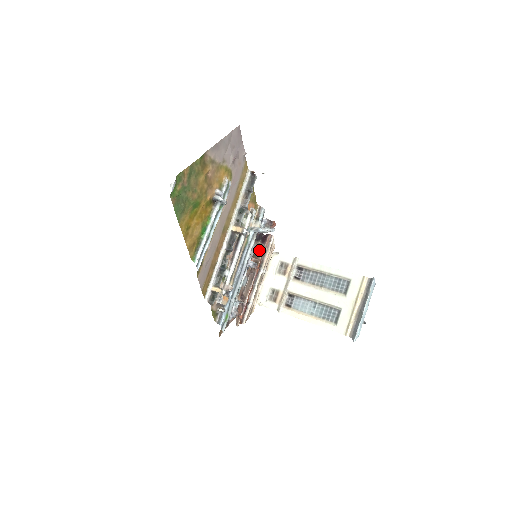
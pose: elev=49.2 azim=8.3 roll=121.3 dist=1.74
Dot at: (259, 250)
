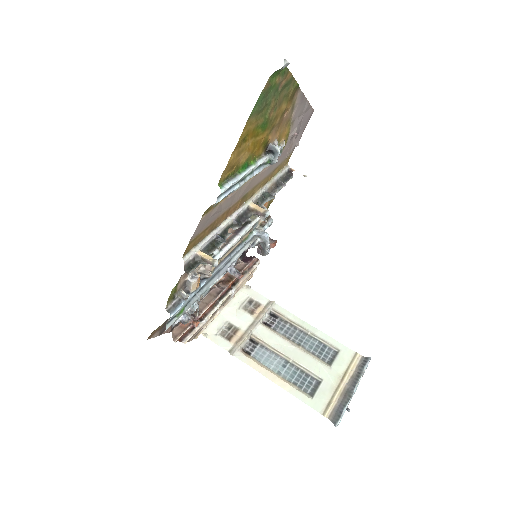
Dot at: (236, 268)
